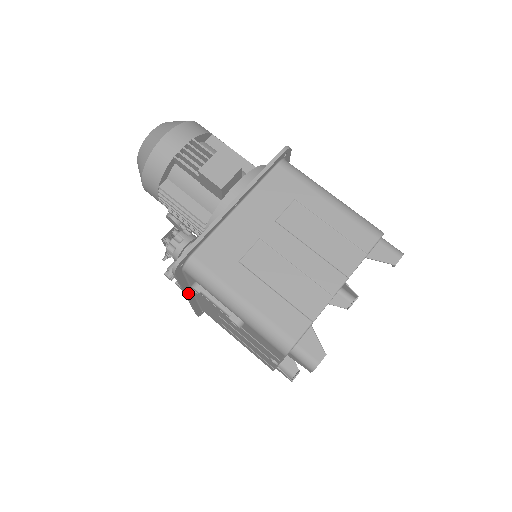
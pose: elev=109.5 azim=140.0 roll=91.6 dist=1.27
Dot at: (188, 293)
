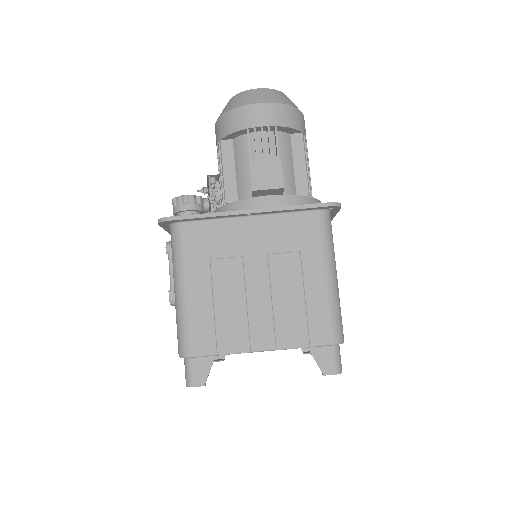
Dot at: occluded
